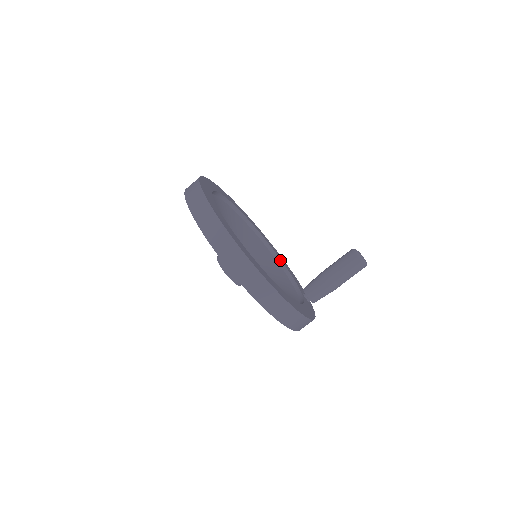
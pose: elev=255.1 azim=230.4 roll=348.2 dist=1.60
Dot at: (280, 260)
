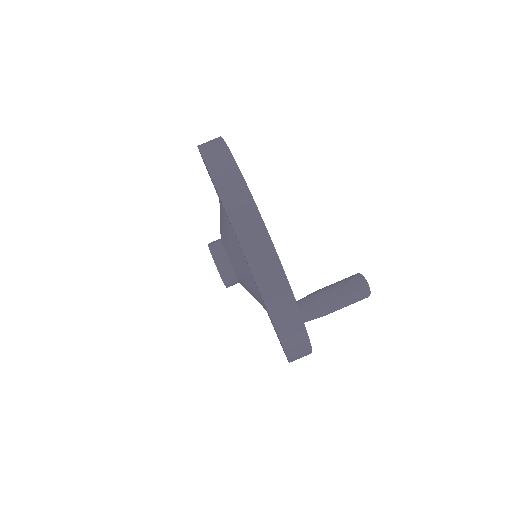
Dot at: occluded
